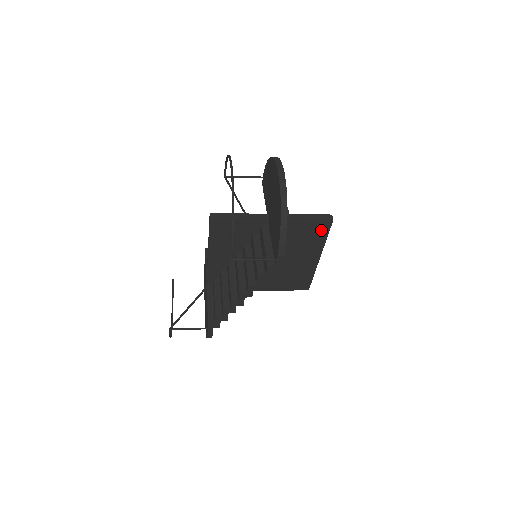
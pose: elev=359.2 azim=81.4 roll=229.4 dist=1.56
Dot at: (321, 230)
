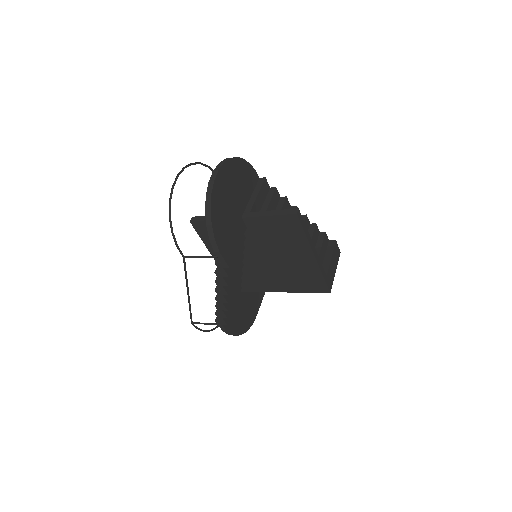
Dot at: (293, 226)
